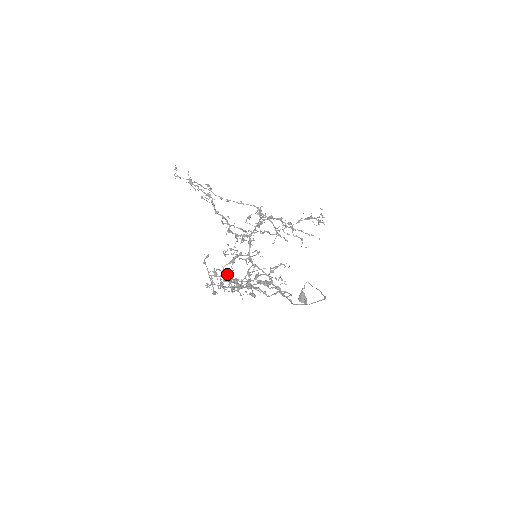
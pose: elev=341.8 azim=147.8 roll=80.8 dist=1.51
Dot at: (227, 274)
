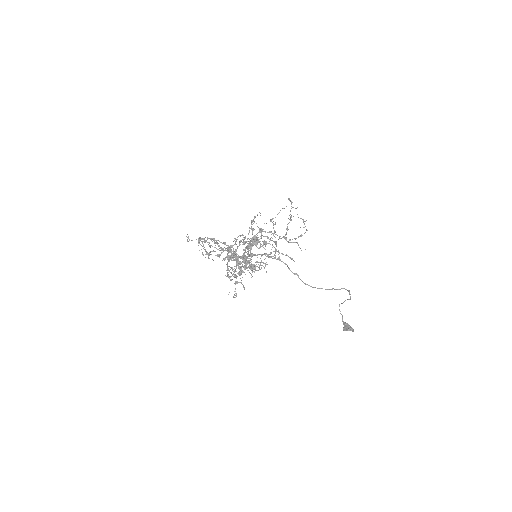
Dot at: (221, 249)
